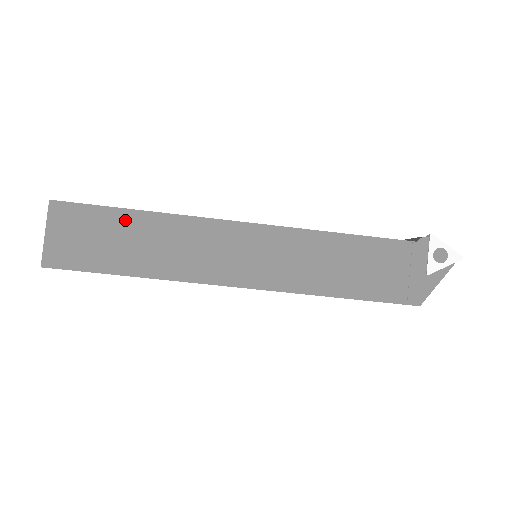
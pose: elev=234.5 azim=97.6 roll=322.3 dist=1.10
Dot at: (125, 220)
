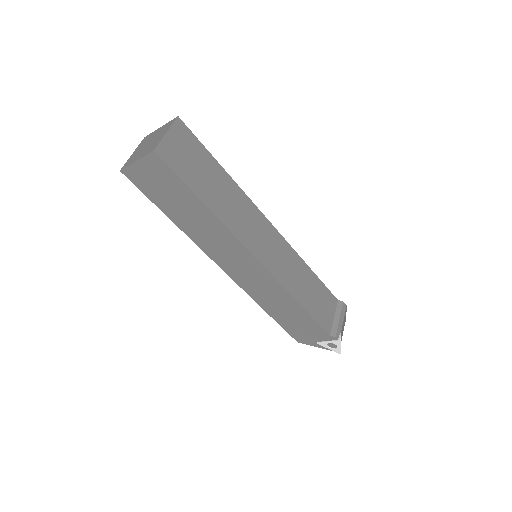
Dot at: (193, 201)
